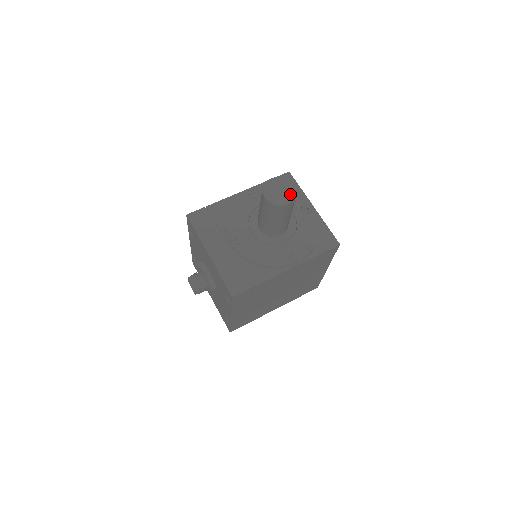
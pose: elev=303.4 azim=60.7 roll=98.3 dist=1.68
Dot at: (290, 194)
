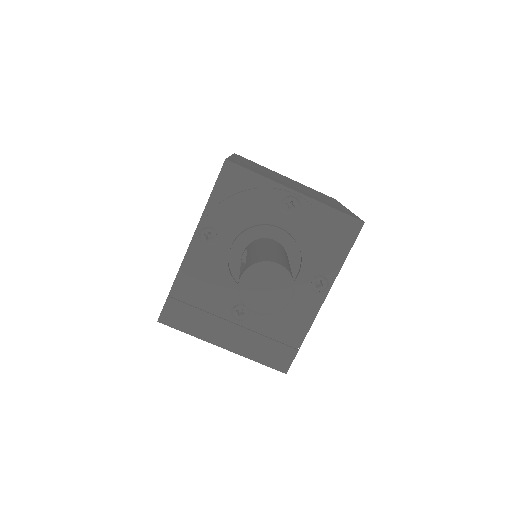
Dot at: (284, 284)
